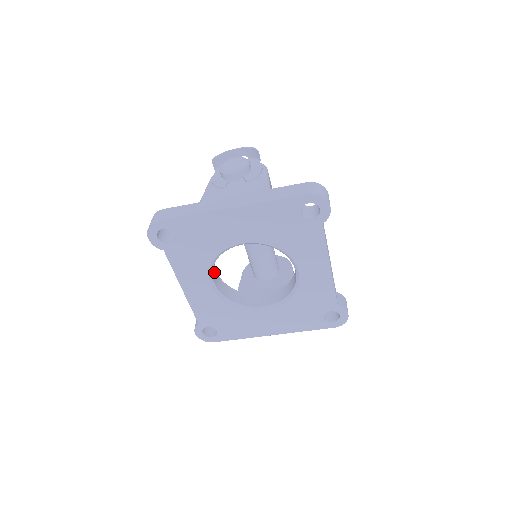
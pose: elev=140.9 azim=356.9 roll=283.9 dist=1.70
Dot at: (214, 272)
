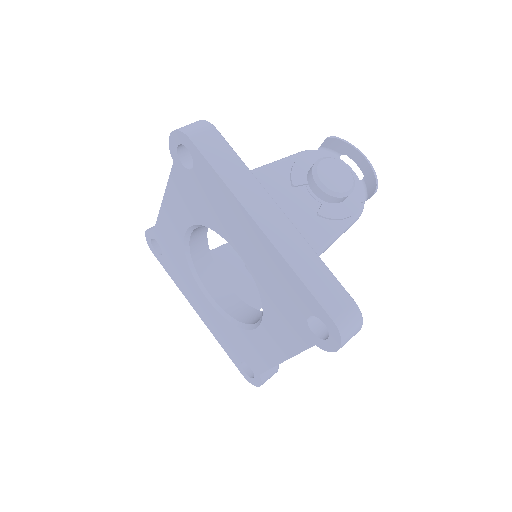
Dot at: occluded
